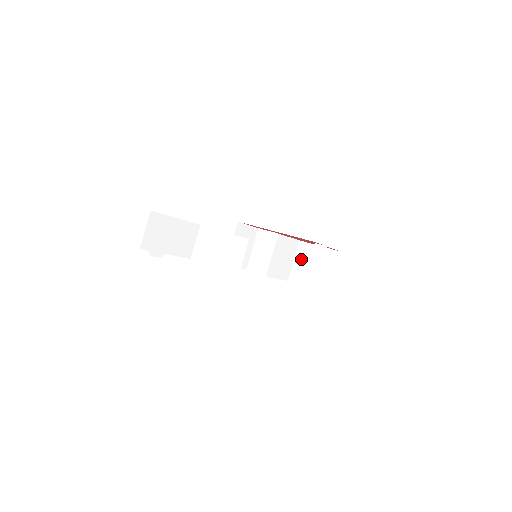
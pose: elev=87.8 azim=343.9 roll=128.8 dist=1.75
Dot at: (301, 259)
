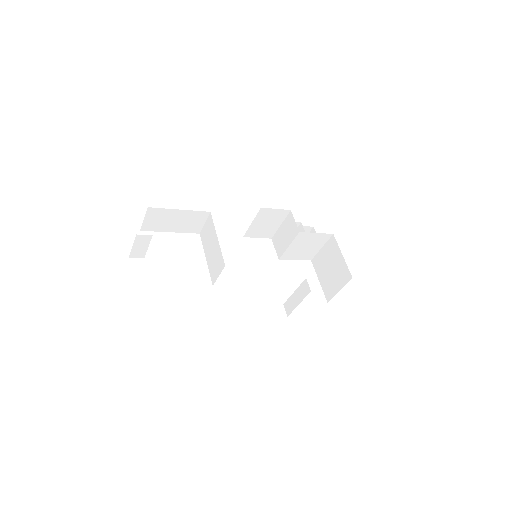
Dot at: (326, 252)
